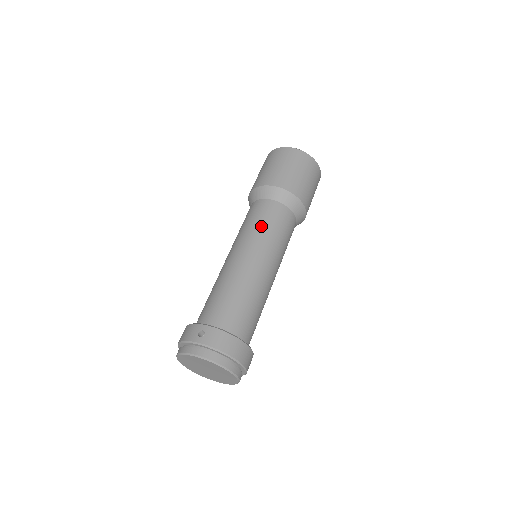
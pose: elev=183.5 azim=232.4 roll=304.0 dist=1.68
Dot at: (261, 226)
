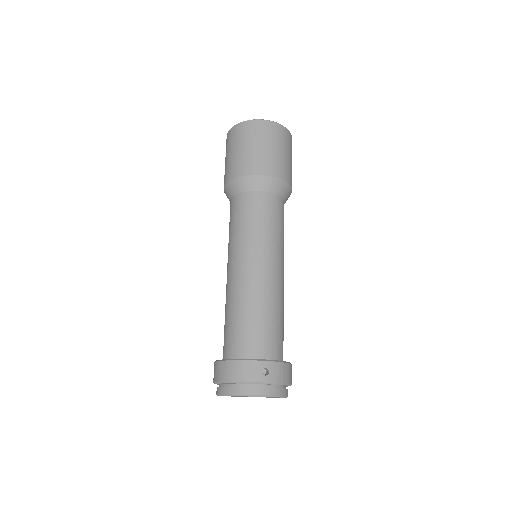
Dot at: (272, 228)
